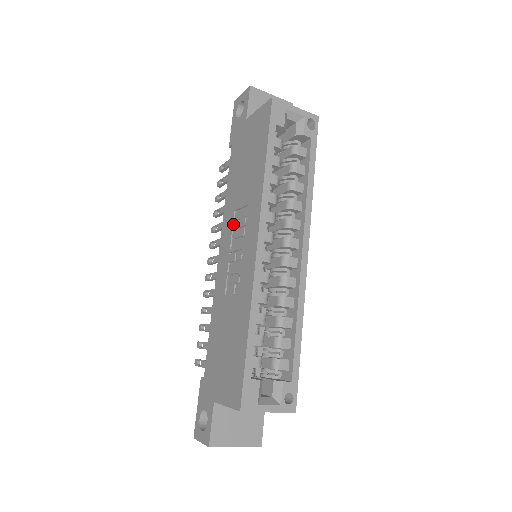
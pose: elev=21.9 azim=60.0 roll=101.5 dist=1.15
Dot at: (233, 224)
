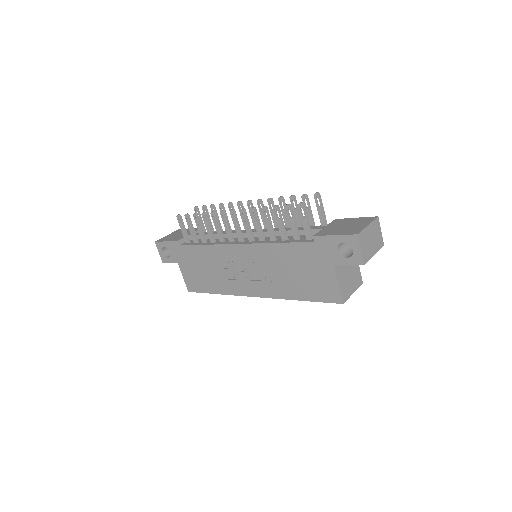
Dot at: (259, 261)
